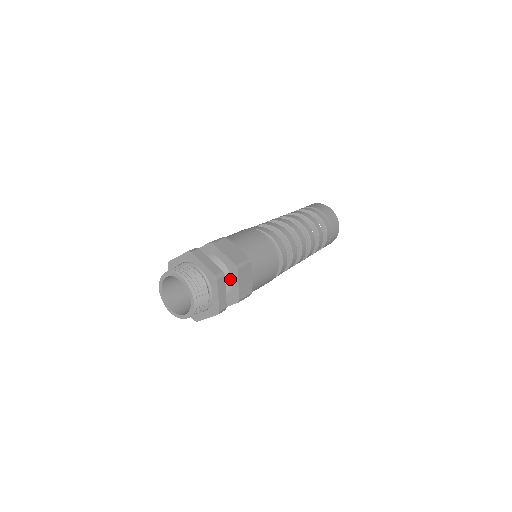
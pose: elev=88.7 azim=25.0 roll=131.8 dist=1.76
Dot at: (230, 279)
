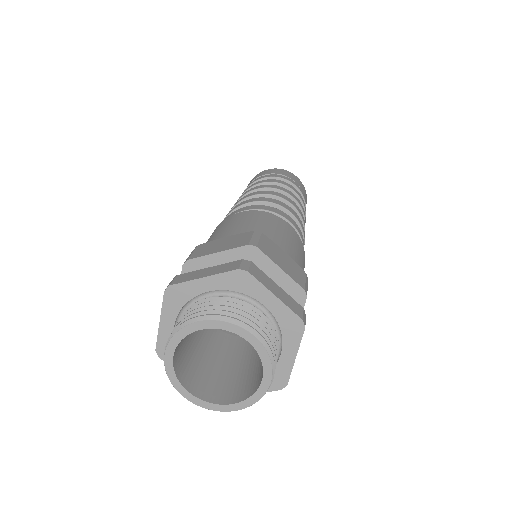
Dot at: occluded
